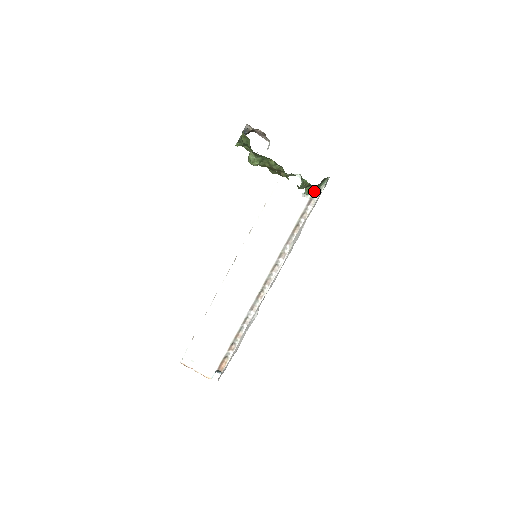
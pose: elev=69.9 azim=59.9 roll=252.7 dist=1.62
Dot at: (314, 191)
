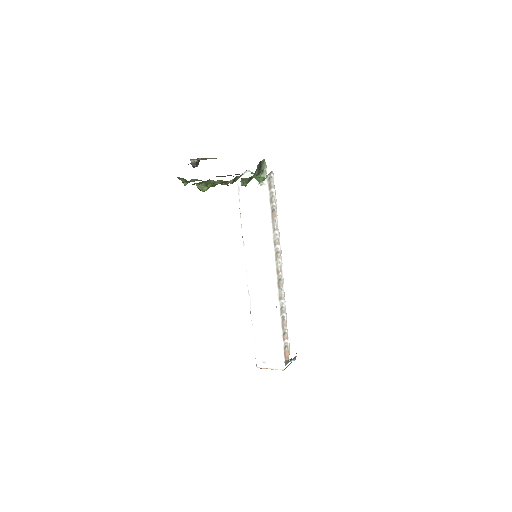
Dot at: (261, 178)
